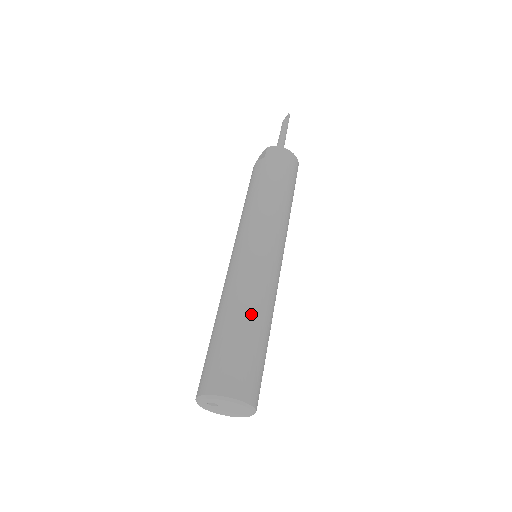
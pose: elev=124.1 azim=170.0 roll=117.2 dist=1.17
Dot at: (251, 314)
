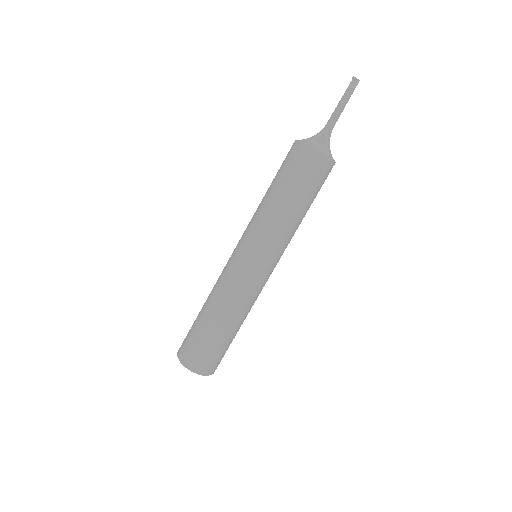
Dot at: (242, 323)
